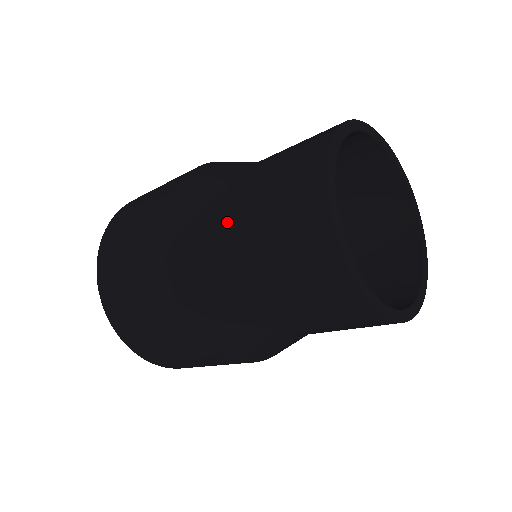
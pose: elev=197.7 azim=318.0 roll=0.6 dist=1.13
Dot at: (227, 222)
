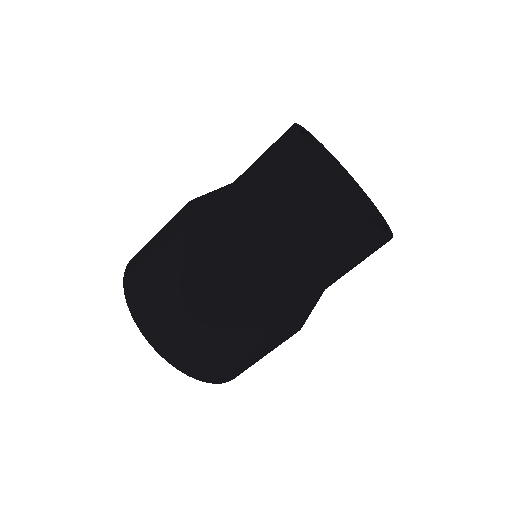
Dot at: (231, 192)
